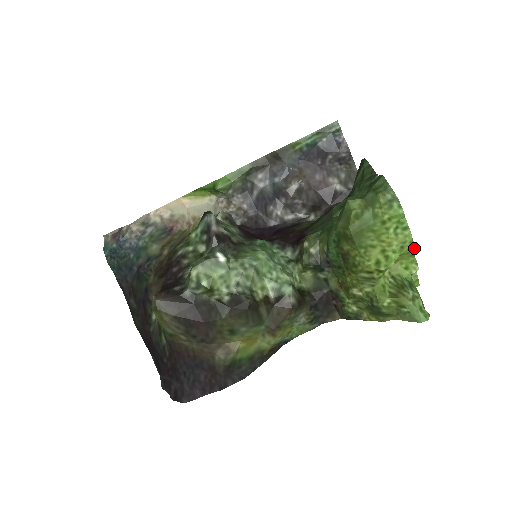
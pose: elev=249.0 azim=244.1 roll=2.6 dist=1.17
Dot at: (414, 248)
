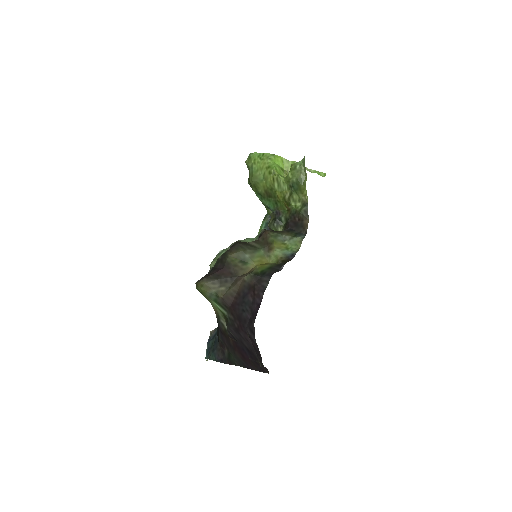
Dot at: (279, 156)
